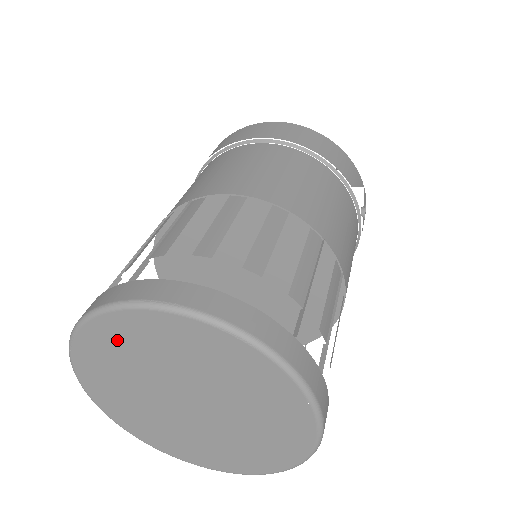
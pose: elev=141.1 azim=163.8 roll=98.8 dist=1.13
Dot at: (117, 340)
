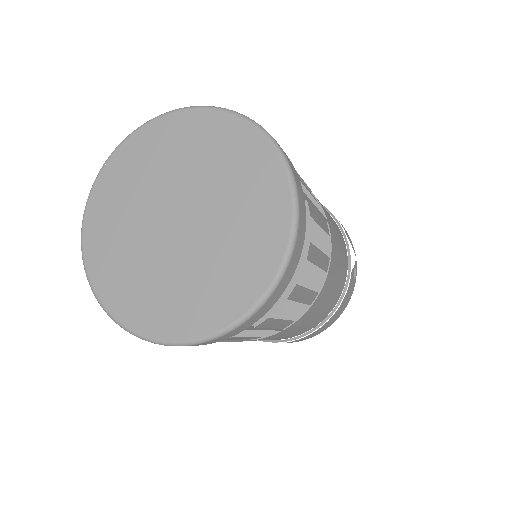
Dot at: (149, 148)
